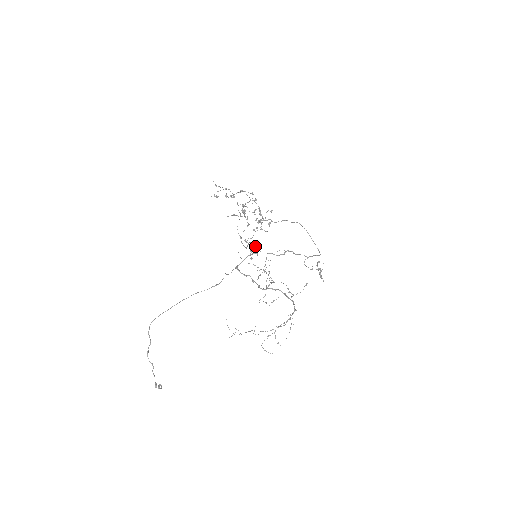
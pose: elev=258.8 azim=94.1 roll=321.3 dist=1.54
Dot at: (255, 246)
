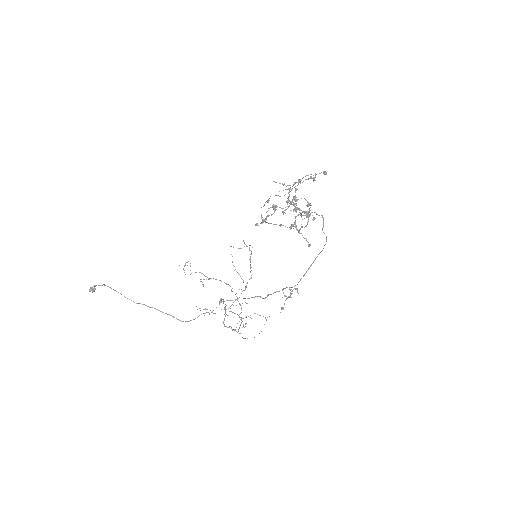
Dot at: (274, 210)
